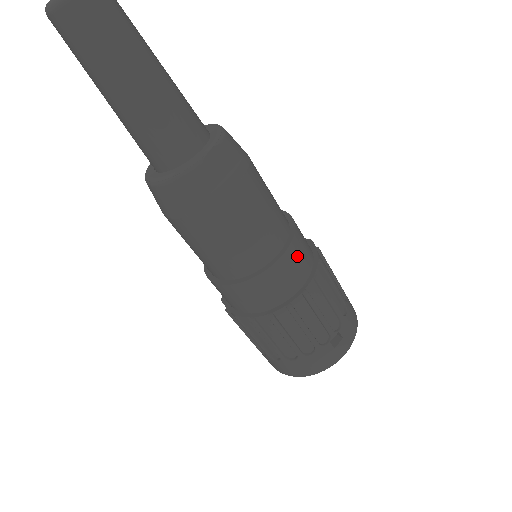
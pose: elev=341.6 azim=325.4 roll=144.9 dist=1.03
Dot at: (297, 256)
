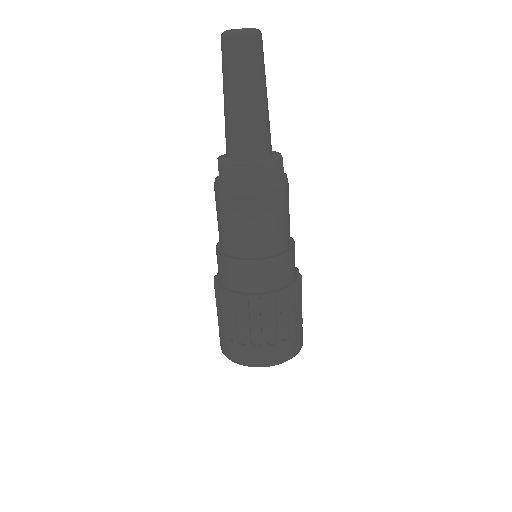
Dot at: occluded
